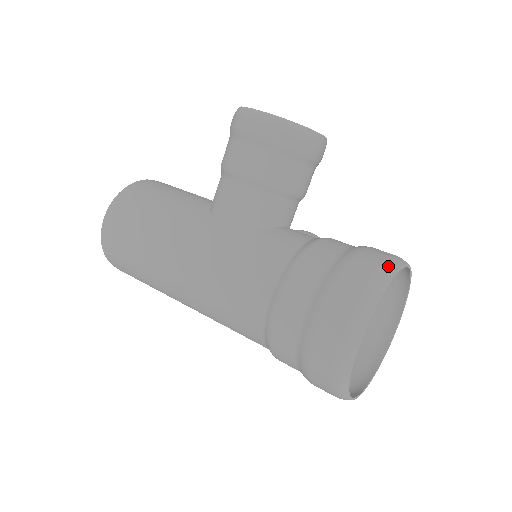
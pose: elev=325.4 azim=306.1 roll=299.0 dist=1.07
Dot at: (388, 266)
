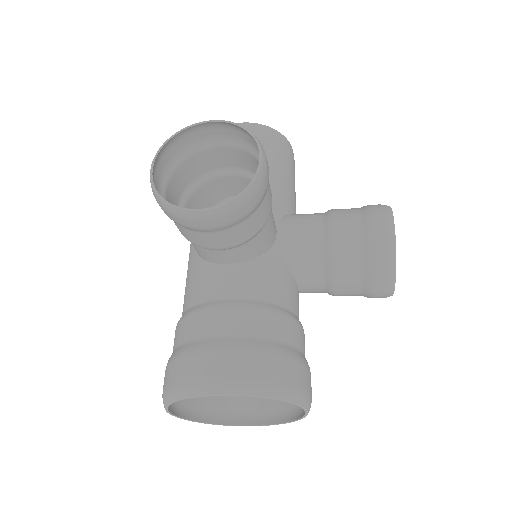
Dot at: (186, 387)
